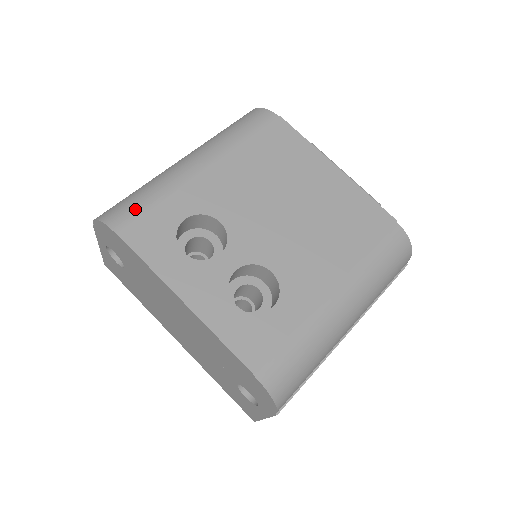
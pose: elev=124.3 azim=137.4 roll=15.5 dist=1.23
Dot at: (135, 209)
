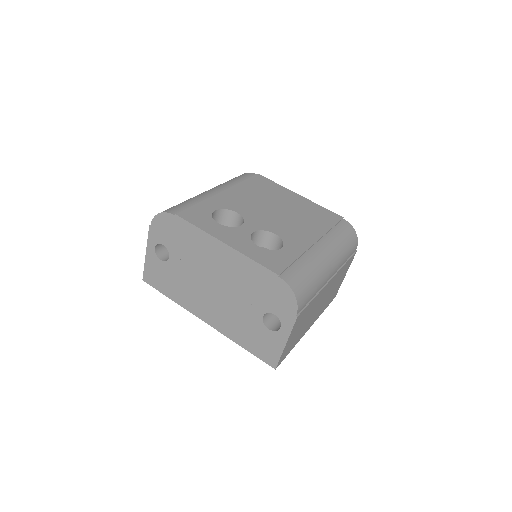
Dot at: (182, 206)
